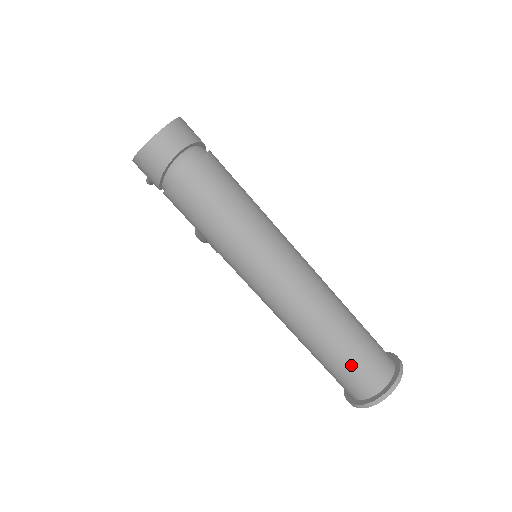
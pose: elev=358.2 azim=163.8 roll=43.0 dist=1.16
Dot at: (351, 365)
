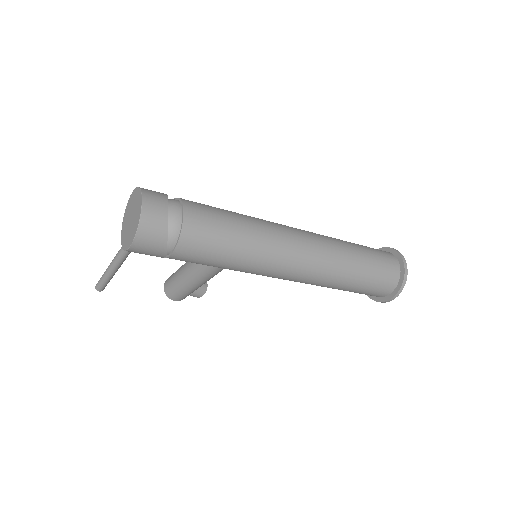
Dot at: (375, 270)
